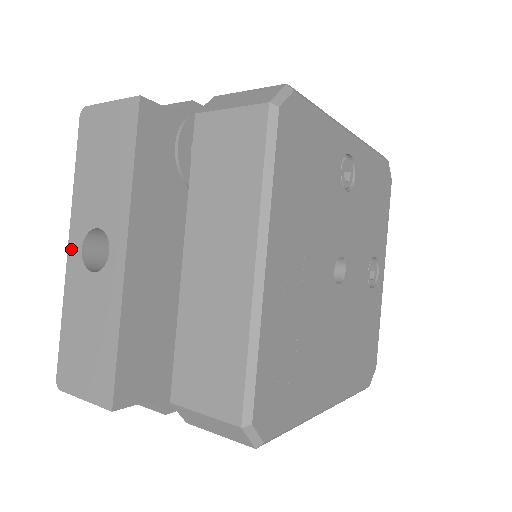
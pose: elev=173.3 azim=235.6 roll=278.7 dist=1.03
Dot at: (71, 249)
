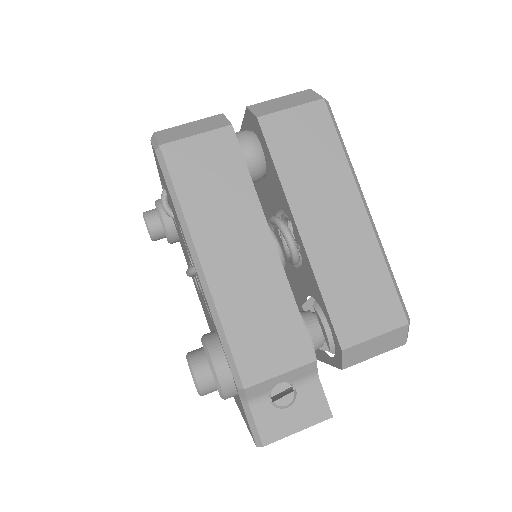
Dot at: occluded
